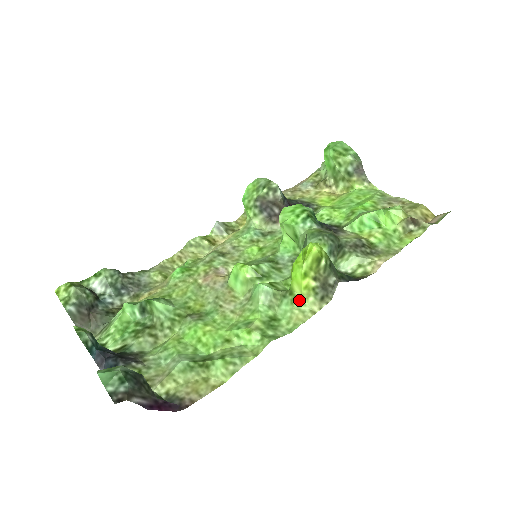
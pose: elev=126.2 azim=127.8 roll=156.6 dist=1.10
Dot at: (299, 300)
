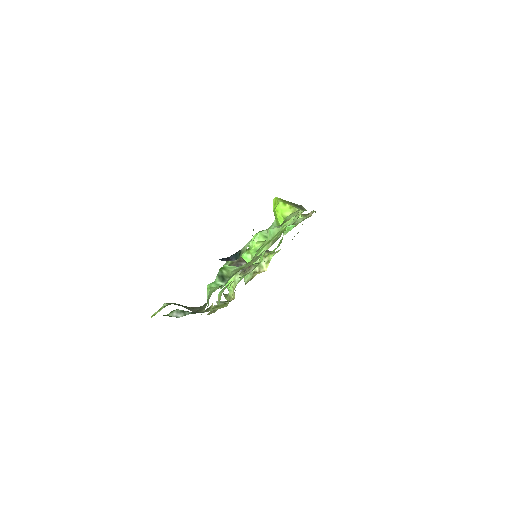
Dot at: occluded
